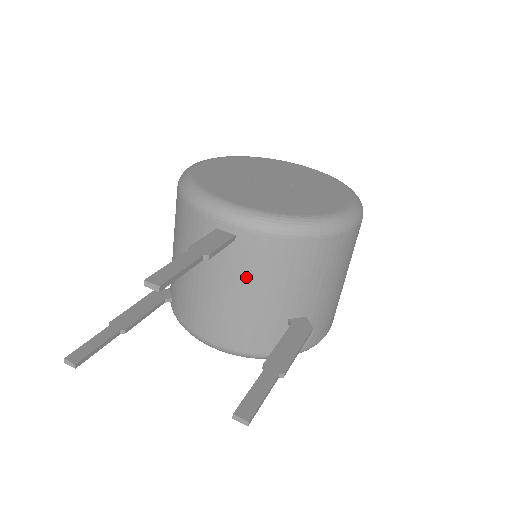
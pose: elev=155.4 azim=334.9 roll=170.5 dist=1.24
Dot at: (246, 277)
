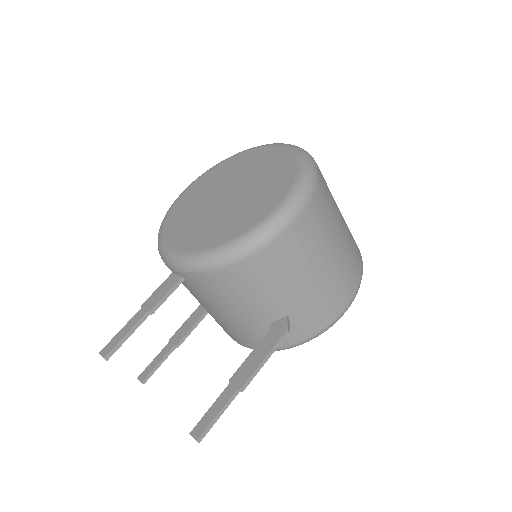
Dot at: (212, 302)
